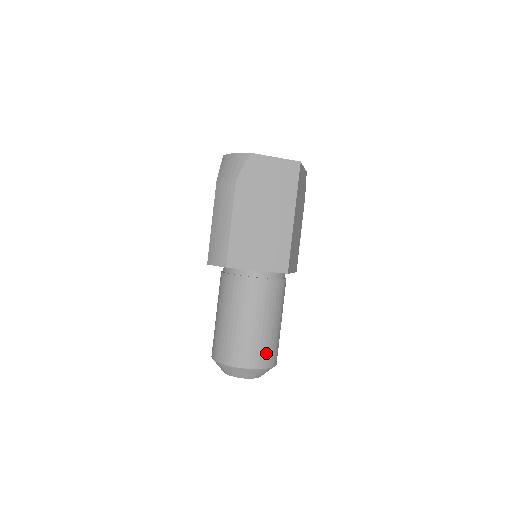
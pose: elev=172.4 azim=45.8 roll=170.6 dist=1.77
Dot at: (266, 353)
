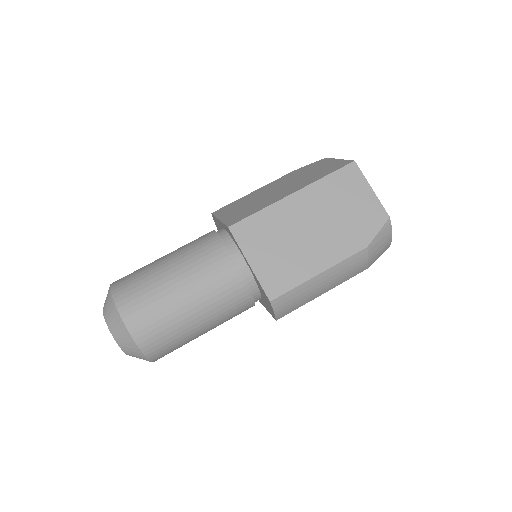
Dot at: (132, 284)
